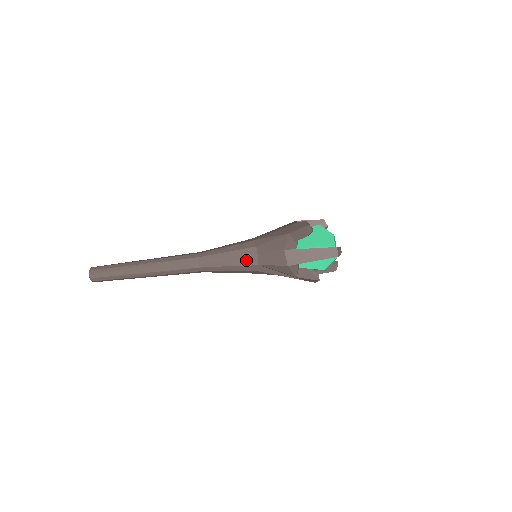
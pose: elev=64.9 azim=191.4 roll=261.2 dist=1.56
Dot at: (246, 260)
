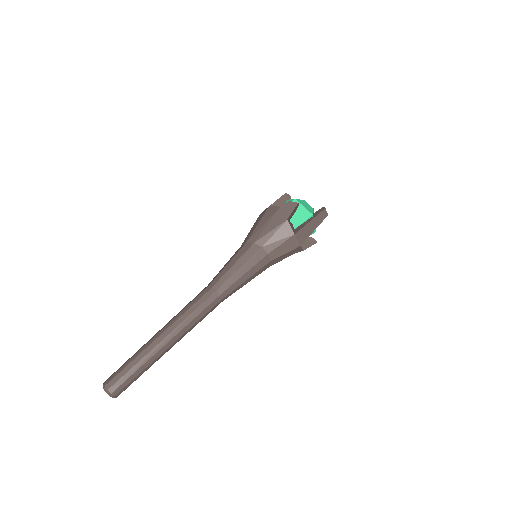
Dot at: (260, 264)
